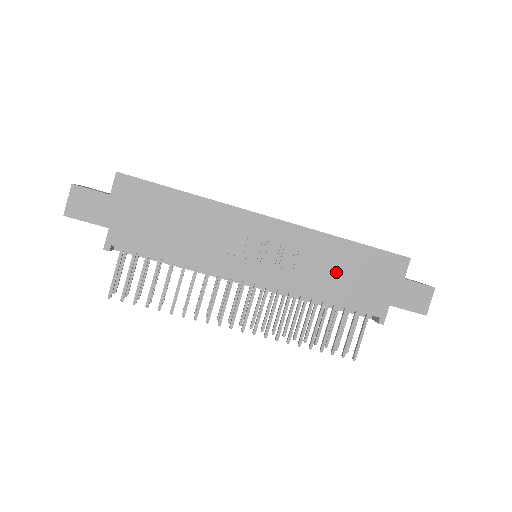
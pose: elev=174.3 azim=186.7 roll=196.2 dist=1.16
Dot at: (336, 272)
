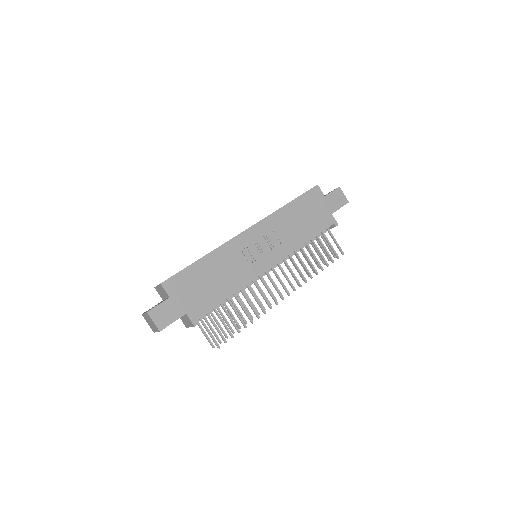
Dot at: (297, 223)
